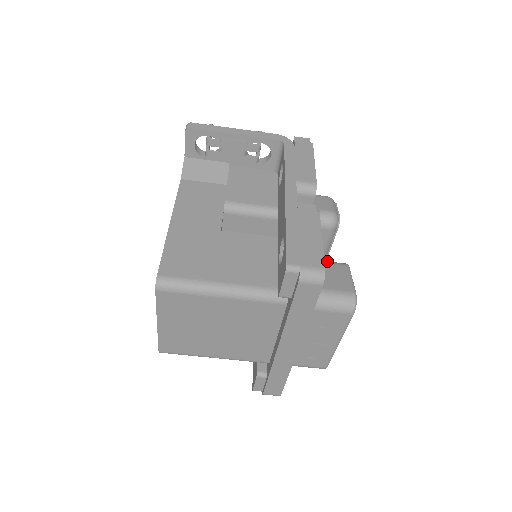
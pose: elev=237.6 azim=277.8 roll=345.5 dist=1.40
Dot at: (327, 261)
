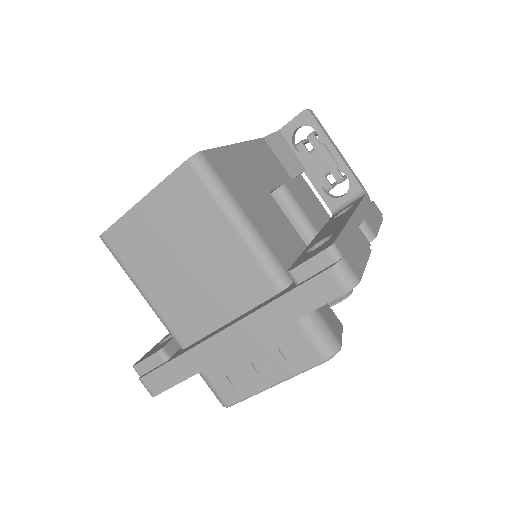
Dot at: occluded
